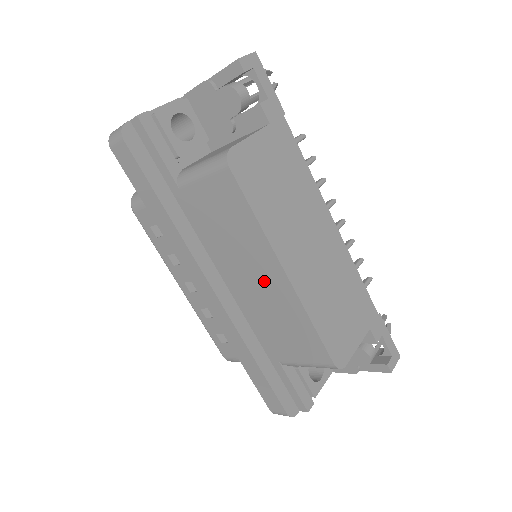
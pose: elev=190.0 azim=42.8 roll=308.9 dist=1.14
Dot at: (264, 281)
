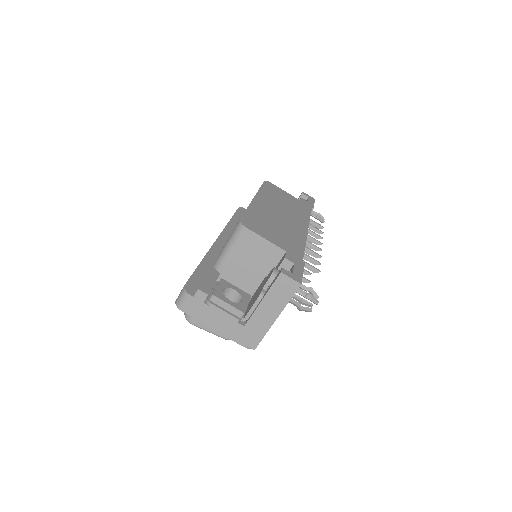
Dot at: occluded
